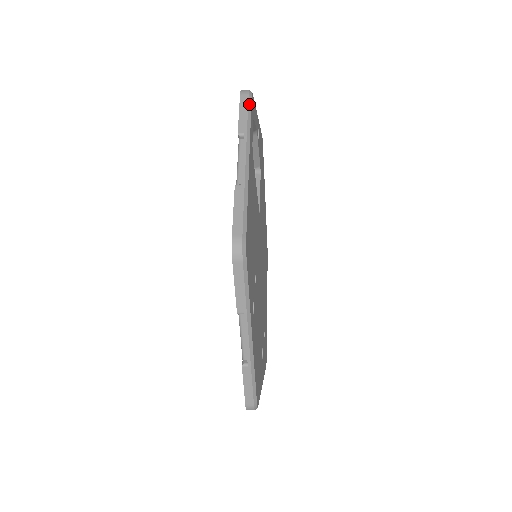
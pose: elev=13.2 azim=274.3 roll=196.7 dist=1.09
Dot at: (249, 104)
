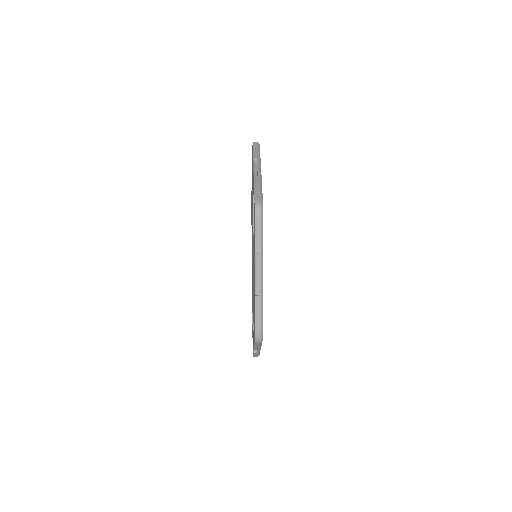
Dot at: (262, 223)
